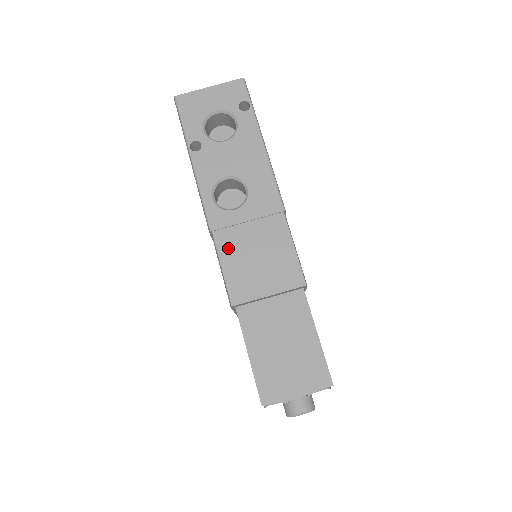
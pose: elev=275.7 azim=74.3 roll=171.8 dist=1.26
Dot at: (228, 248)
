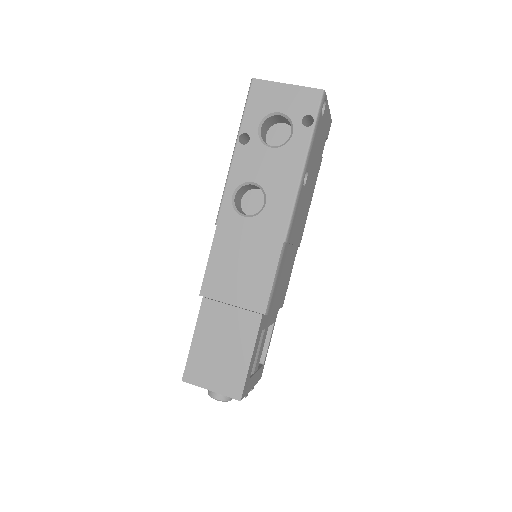
Dot at: (222, 247)
